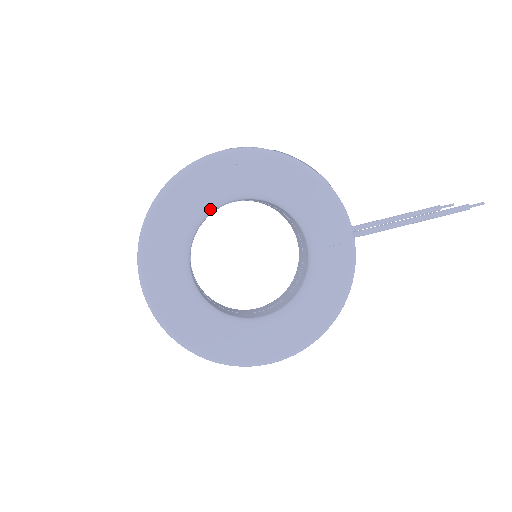
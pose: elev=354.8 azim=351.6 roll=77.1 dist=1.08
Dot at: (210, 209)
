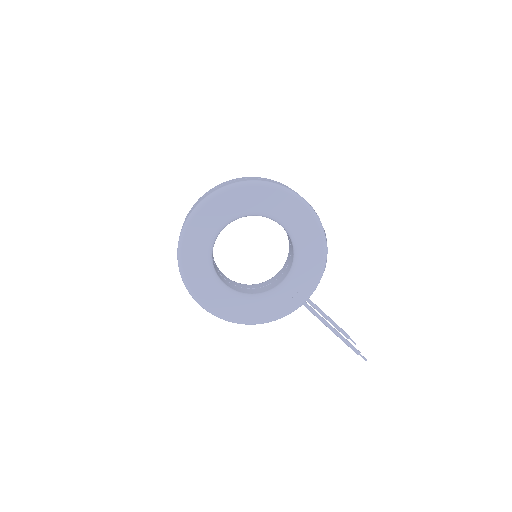
Dot at: (268, 216)
